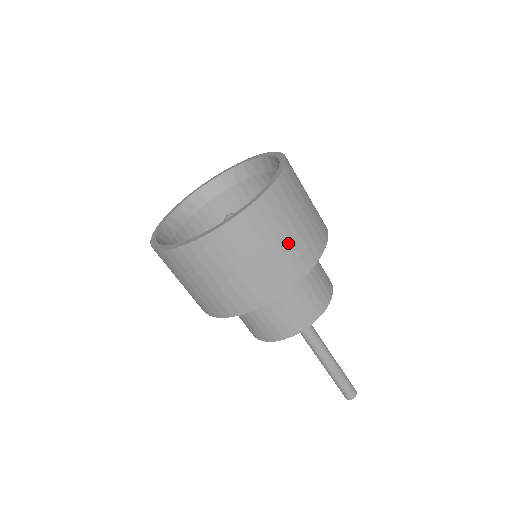
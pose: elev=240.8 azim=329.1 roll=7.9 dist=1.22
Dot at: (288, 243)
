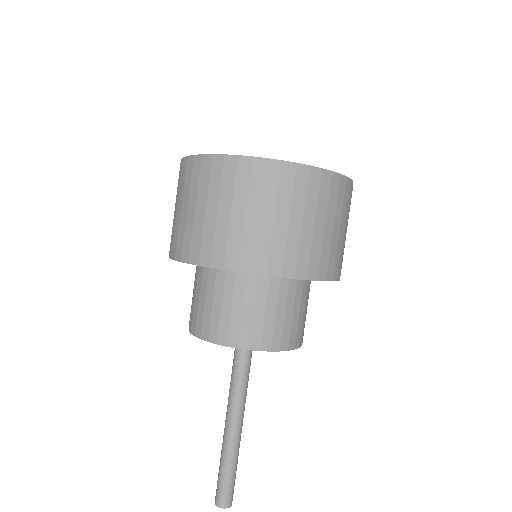
Dot at: (269, 227)
